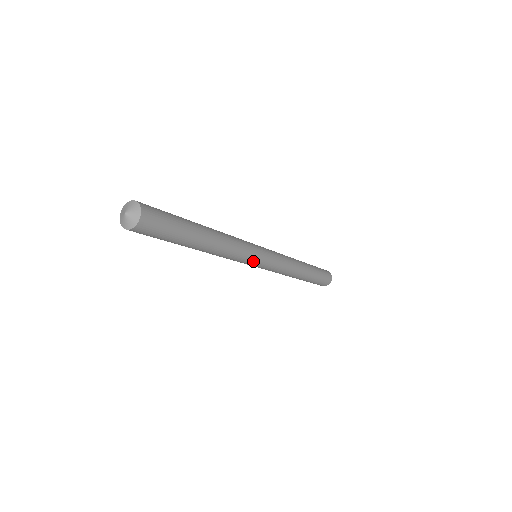
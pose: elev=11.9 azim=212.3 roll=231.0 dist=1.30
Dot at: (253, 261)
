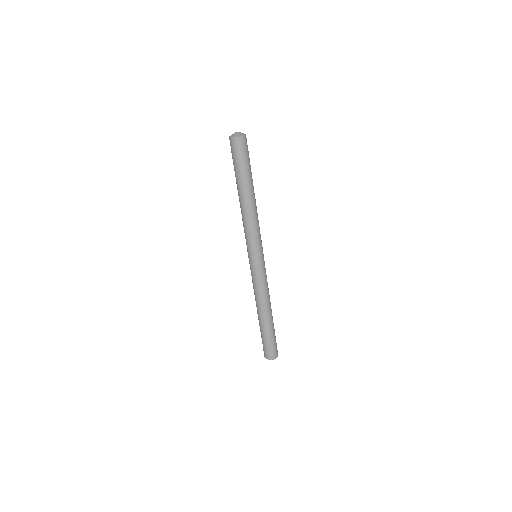
Dot at: (257, 249)
